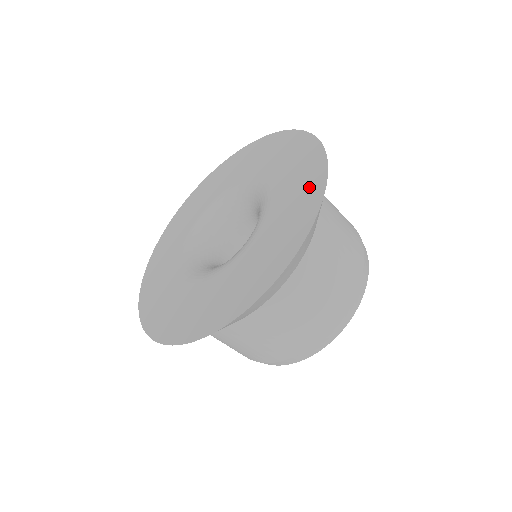
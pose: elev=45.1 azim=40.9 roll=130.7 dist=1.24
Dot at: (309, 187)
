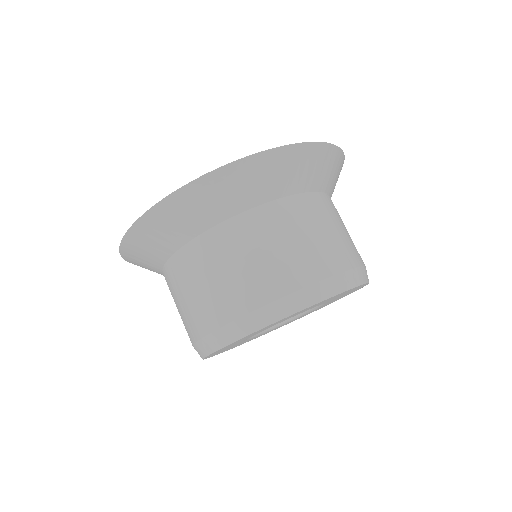
Dot at: occluded
